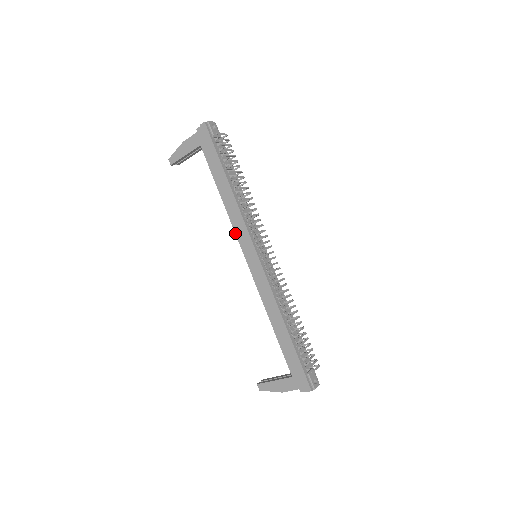
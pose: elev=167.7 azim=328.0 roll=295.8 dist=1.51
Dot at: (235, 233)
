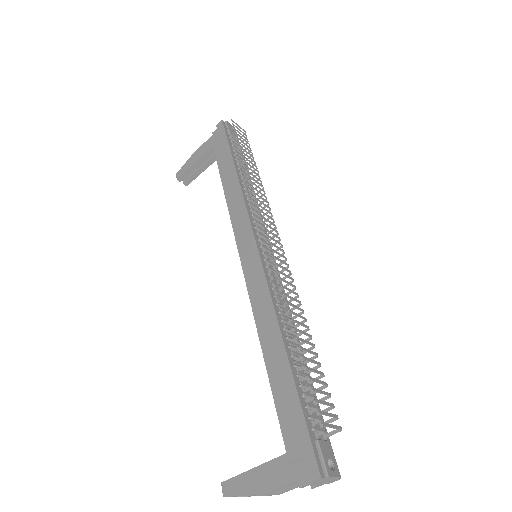
Dot at: (232, 226)
